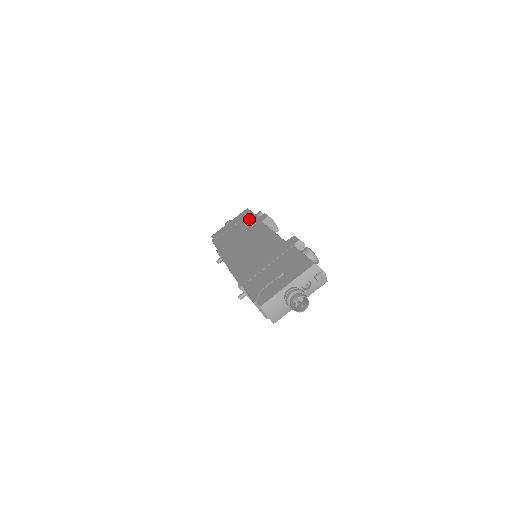
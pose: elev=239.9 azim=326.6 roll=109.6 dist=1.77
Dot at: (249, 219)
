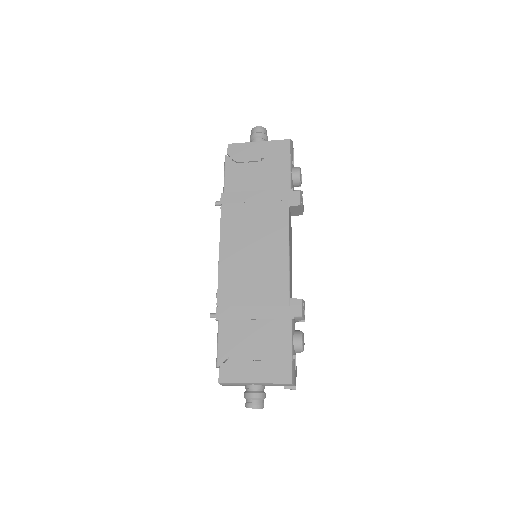
Dot at: (280, 176)
